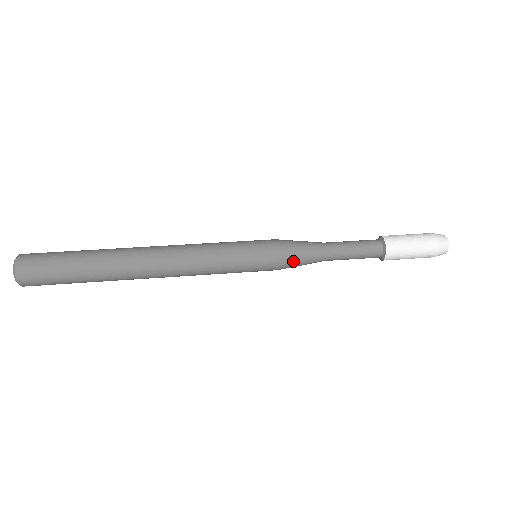
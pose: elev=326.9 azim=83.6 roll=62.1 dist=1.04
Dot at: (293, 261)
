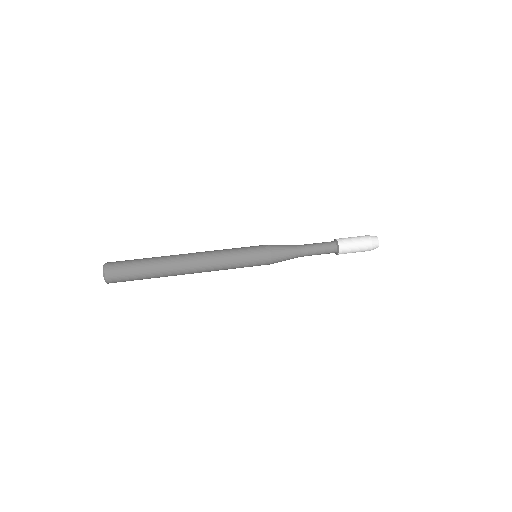
Dot at: (280, 259)
